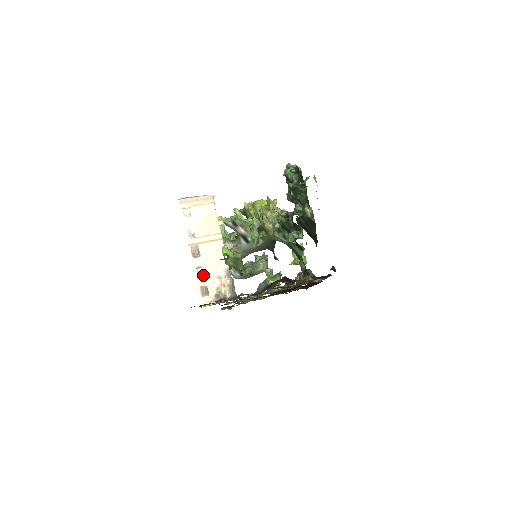
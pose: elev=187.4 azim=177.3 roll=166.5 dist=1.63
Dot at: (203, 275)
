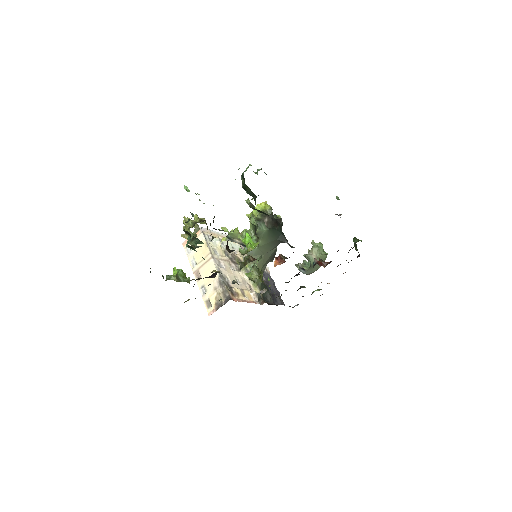
Dot at: (206, 292)
